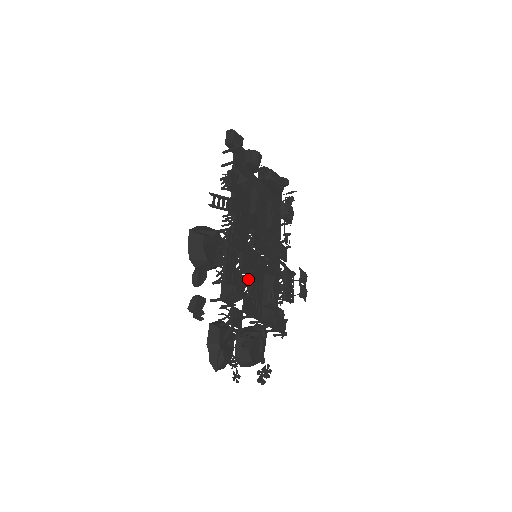
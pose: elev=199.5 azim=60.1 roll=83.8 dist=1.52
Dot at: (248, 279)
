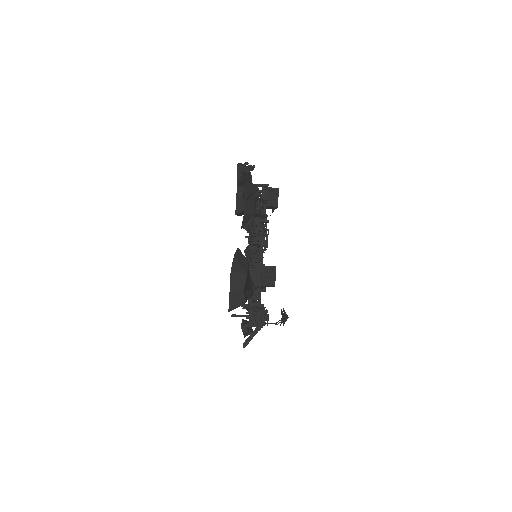
Dot at: occluded
